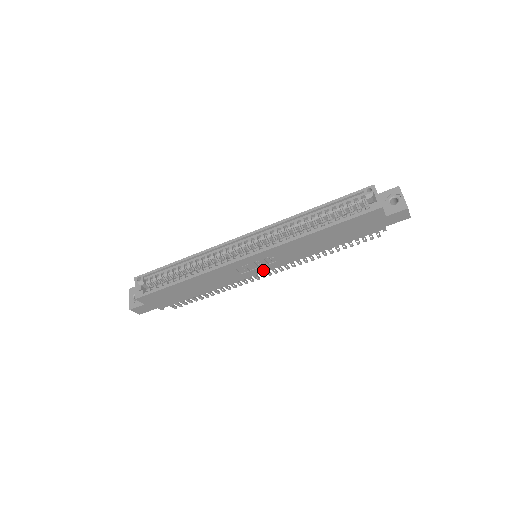
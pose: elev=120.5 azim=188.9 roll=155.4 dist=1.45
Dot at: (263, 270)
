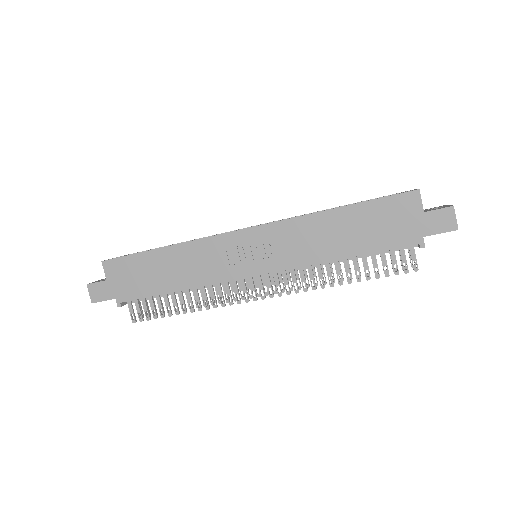
Dot at: (257, 270)
